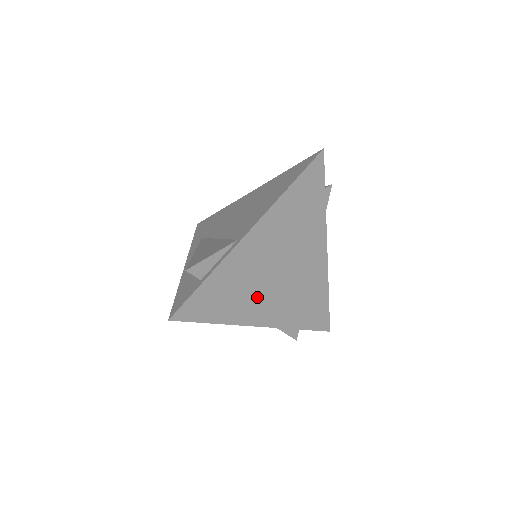
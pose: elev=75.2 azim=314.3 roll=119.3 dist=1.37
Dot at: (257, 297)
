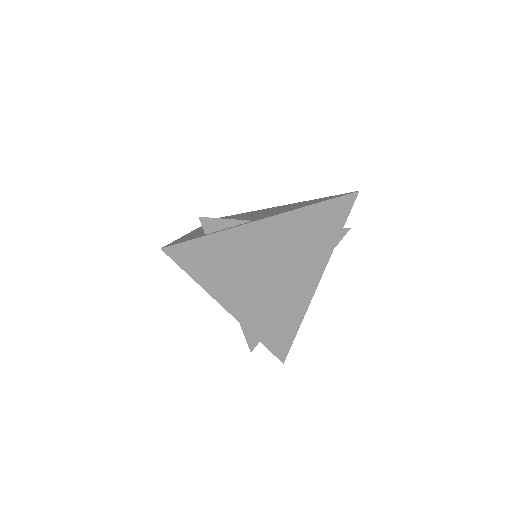
Dot at: (242, 283)
